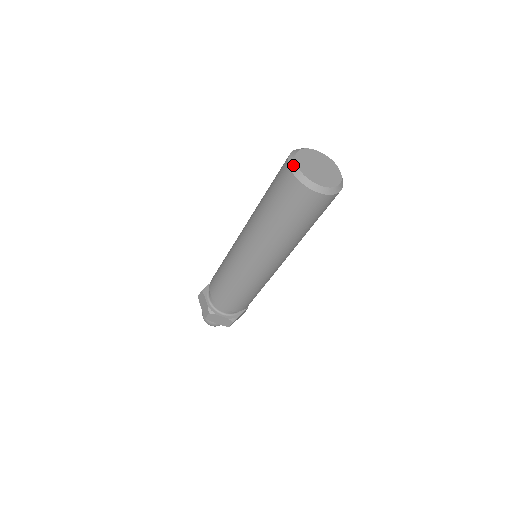
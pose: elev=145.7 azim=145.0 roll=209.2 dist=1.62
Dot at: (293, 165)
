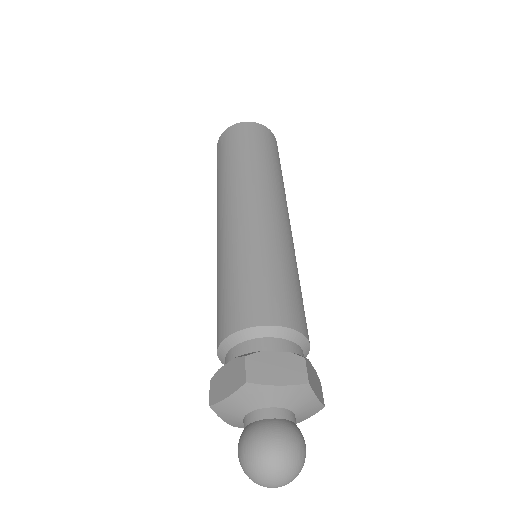
Dot at: occluded
